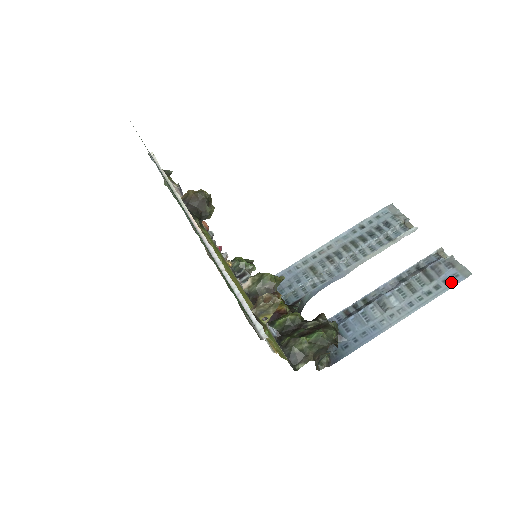
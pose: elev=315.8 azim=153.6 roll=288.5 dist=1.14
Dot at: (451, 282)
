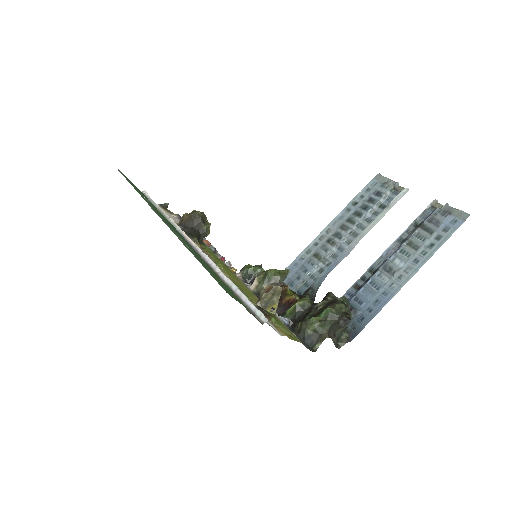
Dot at: (451, 229)
